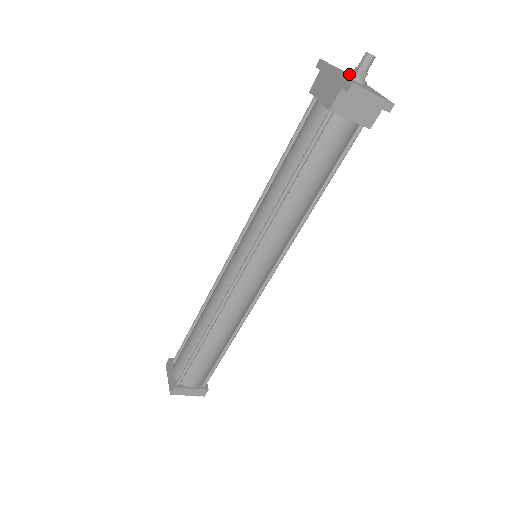
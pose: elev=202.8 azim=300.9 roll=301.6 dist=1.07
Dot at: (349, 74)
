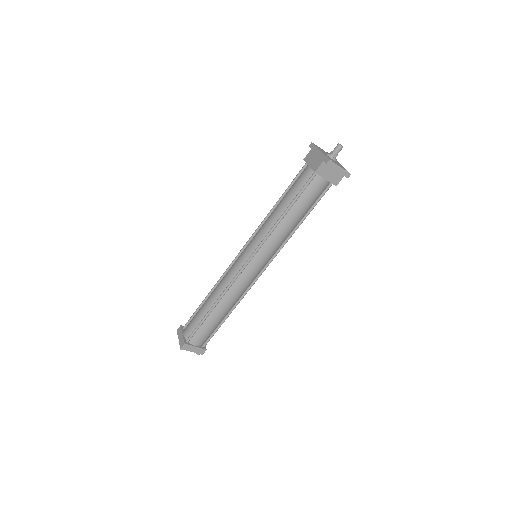
Dot at: (328, 154)
